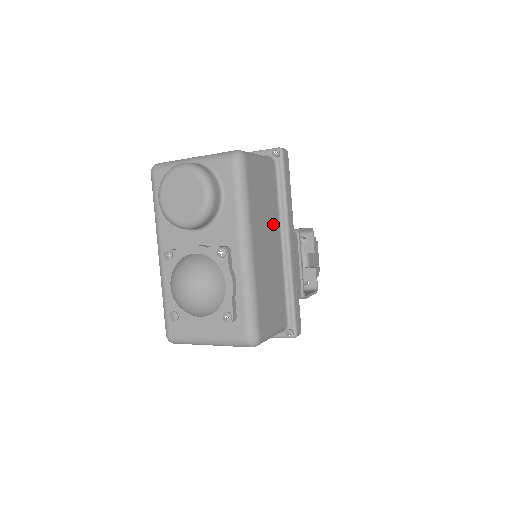
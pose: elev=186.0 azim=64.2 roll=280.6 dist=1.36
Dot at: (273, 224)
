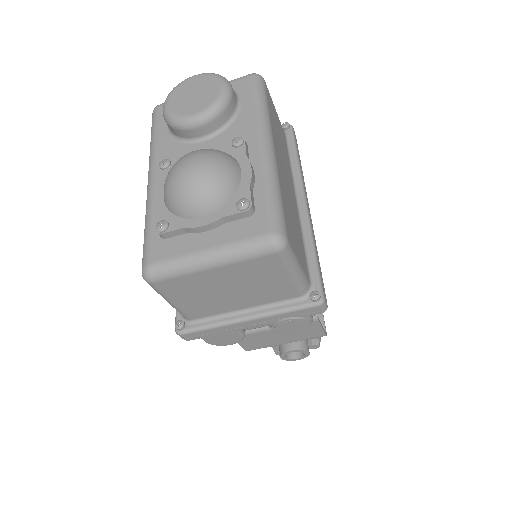
Dot at: (288, 170)
